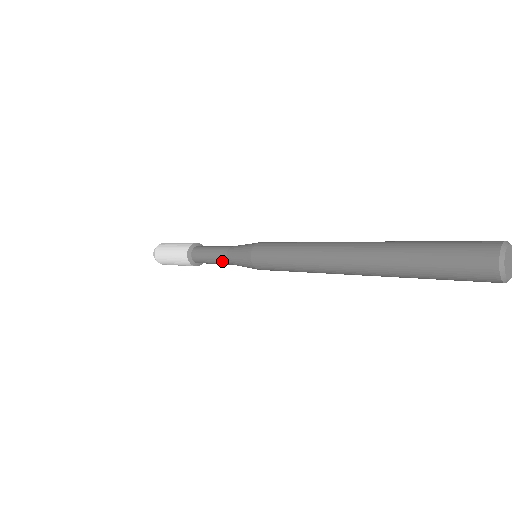
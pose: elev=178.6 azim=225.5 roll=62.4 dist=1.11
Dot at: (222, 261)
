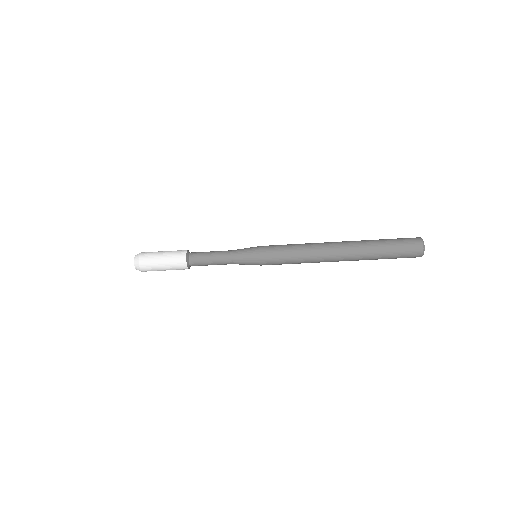
Dot at: (225, 263)
